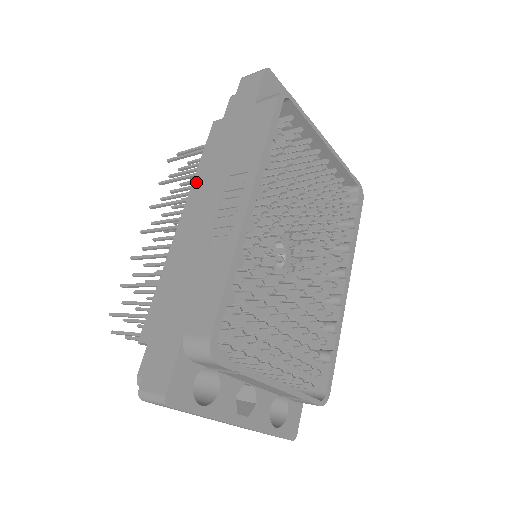
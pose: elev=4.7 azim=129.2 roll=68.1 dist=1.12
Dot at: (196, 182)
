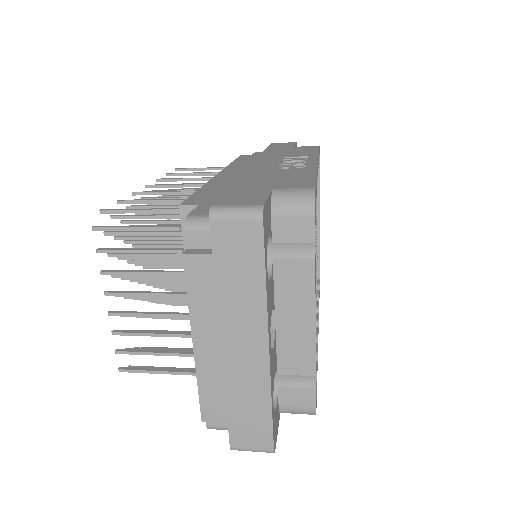
Dot at: (233, 165)
